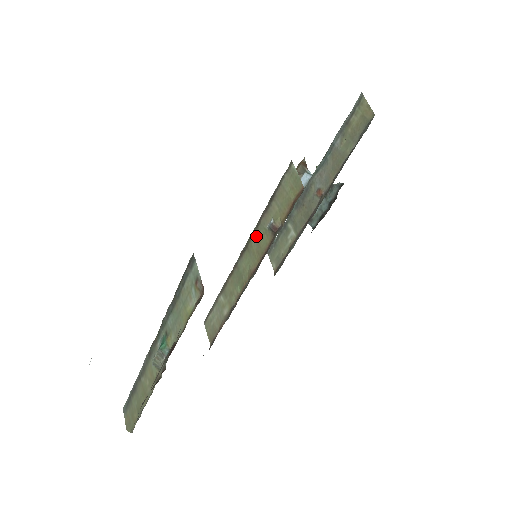
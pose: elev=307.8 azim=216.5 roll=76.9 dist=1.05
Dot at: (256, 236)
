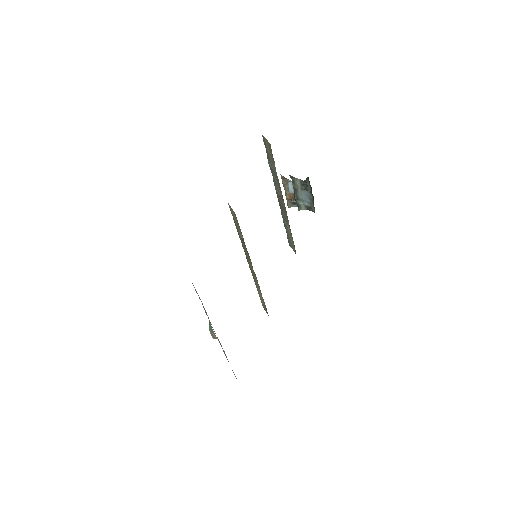
Dot at: (243, 247)
